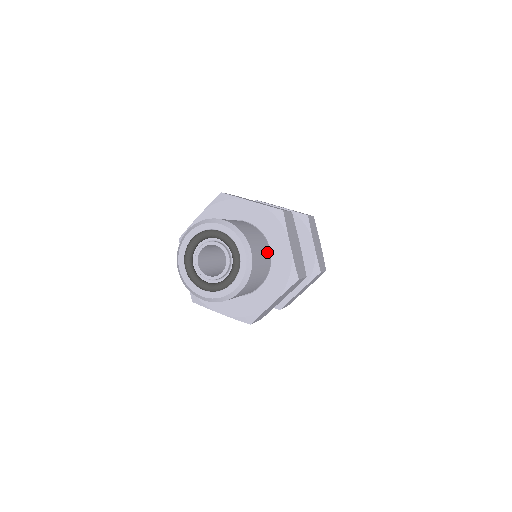
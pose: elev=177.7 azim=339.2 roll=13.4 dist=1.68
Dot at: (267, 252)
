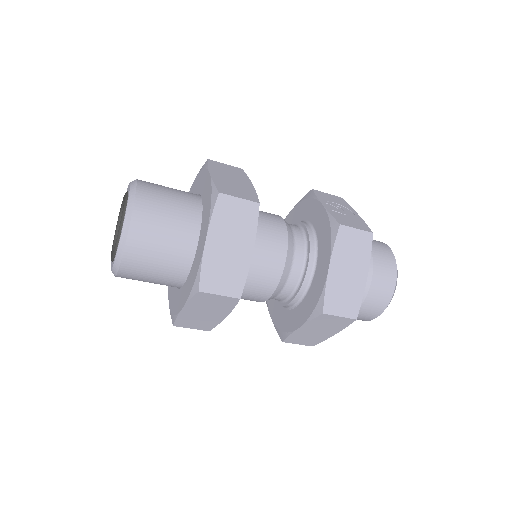
Dot at: (188, 241)
